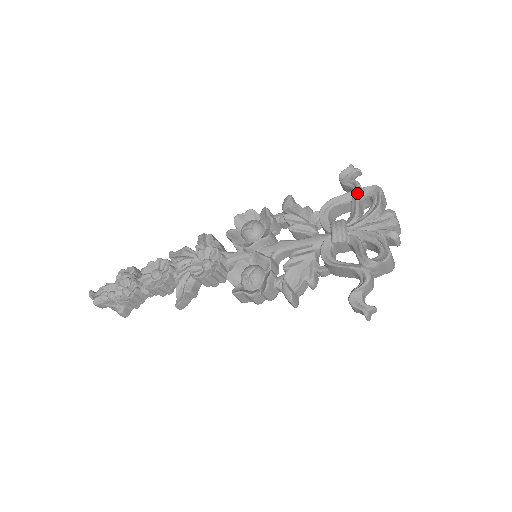
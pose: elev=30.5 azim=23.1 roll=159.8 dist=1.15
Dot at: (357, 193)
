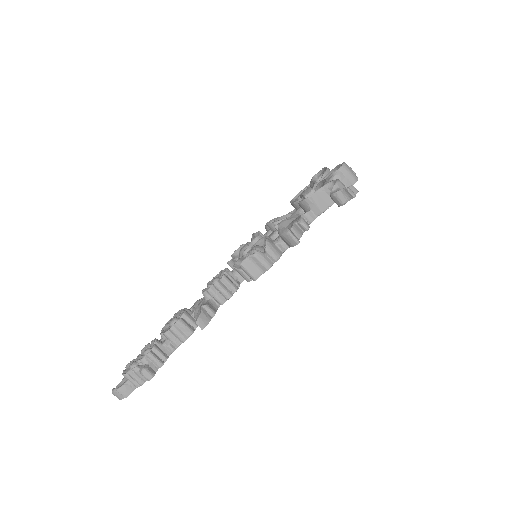
Dot at: (311, 180)
